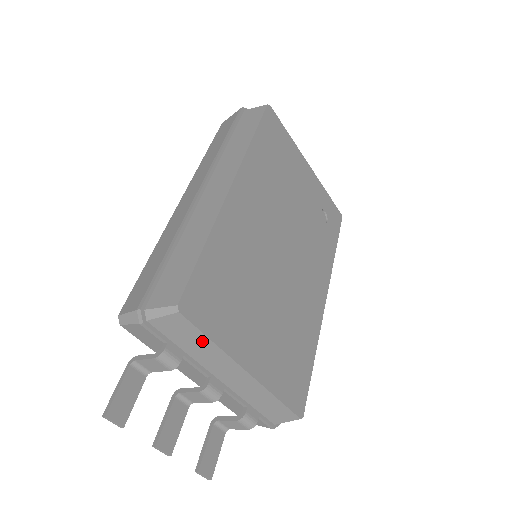
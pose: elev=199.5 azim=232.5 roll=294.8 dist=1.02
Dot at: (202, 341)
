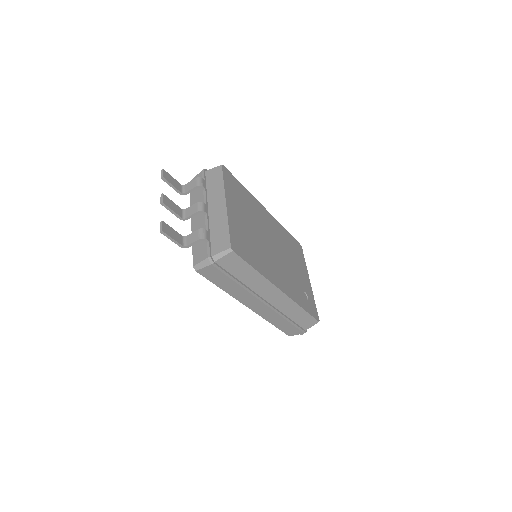
Dot at: (219, 182)
